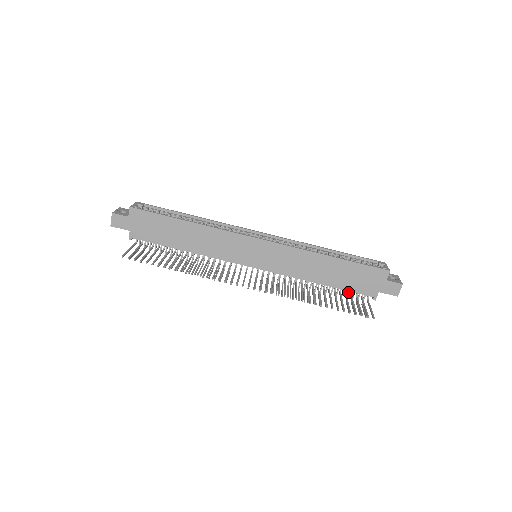
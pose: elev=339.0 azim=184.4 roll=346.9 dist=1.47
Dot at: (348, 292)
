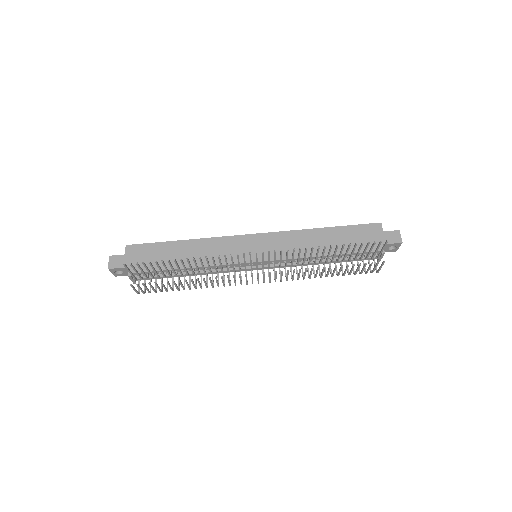
Dot at: occluded
